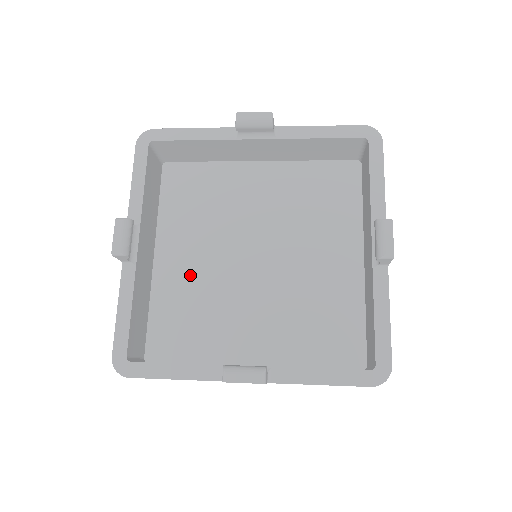
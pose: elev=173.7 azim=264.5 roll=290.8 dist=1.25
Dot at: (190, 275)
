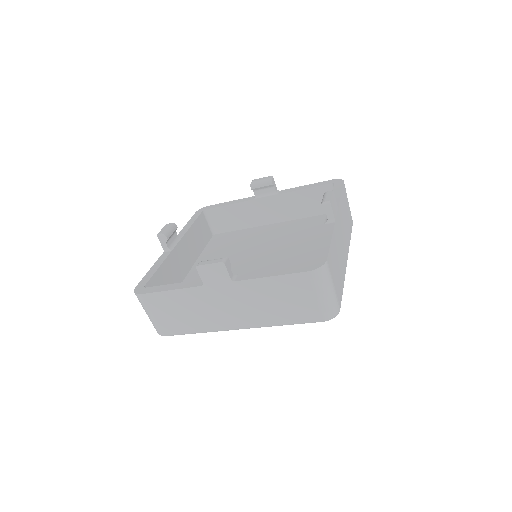
Dot at: occluded
